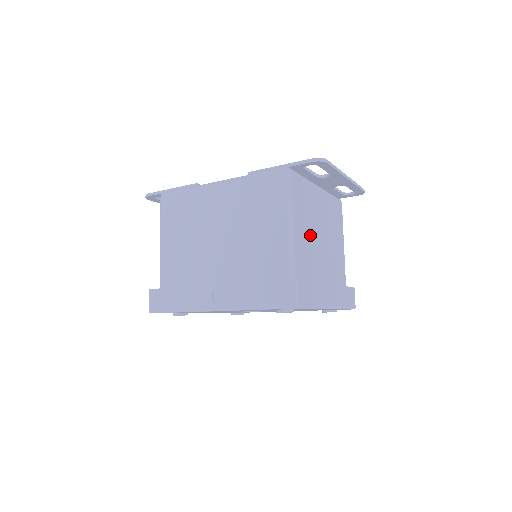
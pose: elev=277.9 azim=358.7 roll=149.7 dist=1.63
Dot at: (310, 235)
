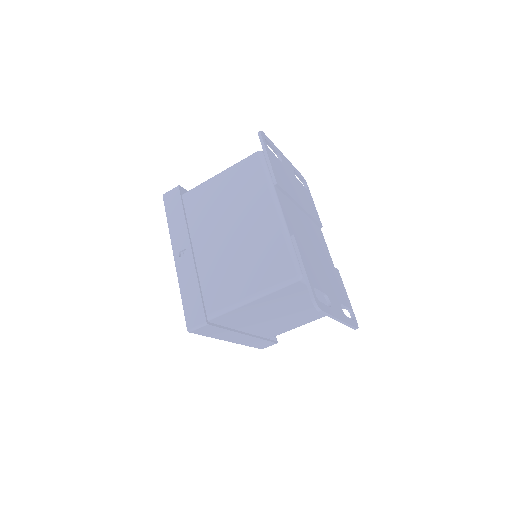
Dot at: (269, 309)
